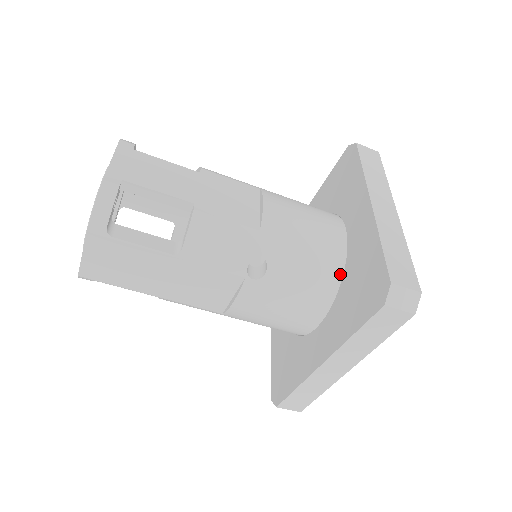
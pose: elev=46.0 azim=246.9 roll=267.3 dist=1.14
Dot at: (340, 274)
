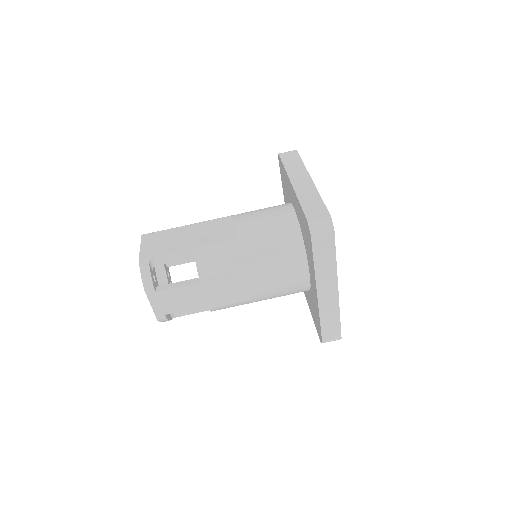
Dot at: occluded
